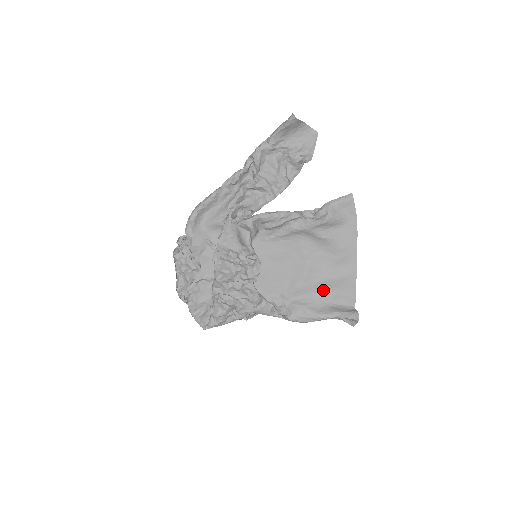
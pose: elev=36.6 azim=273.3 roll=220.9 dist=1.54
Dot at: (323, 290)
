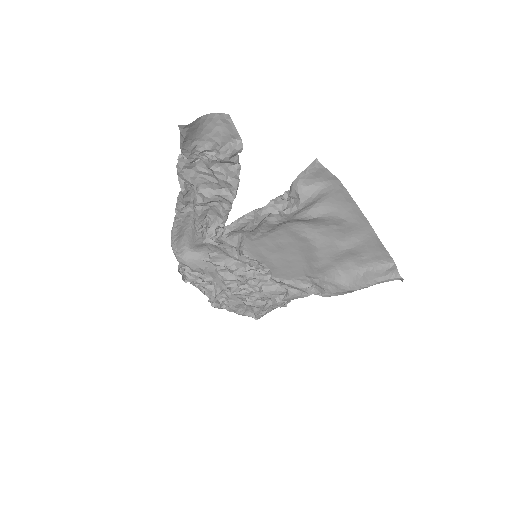
Dot at: (347, 259)
